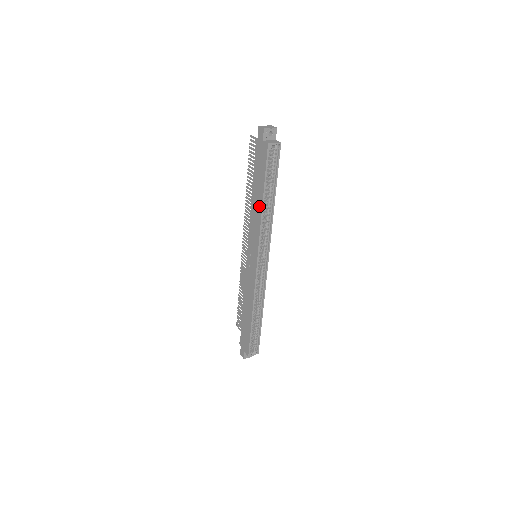
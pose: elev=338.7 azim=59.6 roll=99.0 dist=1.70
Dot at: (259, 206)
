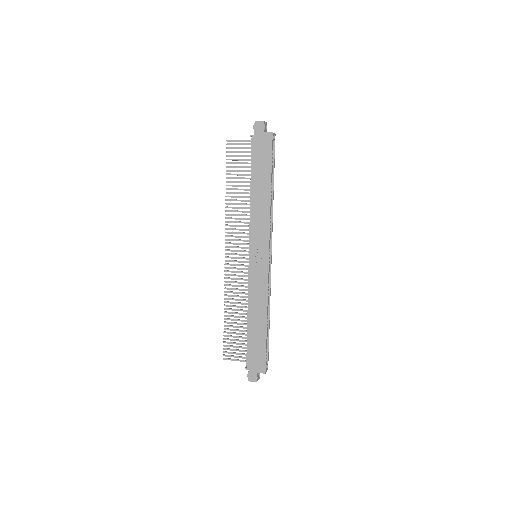
Dot at: (266, 196)
